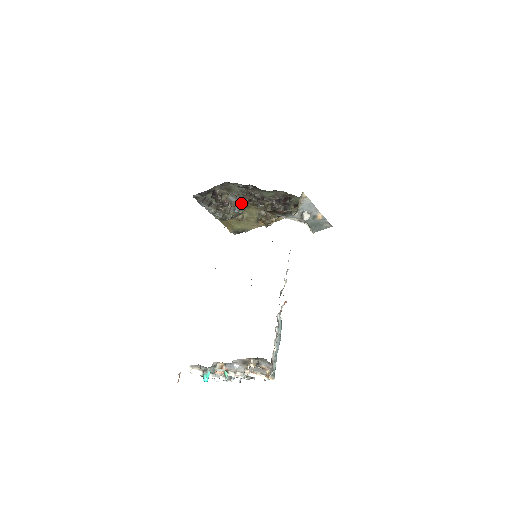
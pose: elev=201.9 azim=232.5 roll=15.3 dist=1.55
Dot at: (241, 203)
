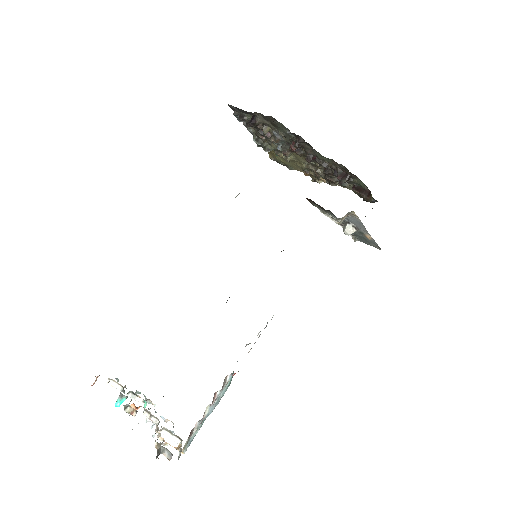
Dot at: (286, 146)
